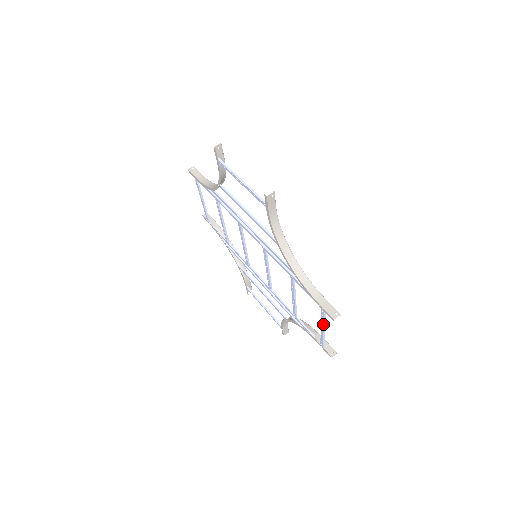
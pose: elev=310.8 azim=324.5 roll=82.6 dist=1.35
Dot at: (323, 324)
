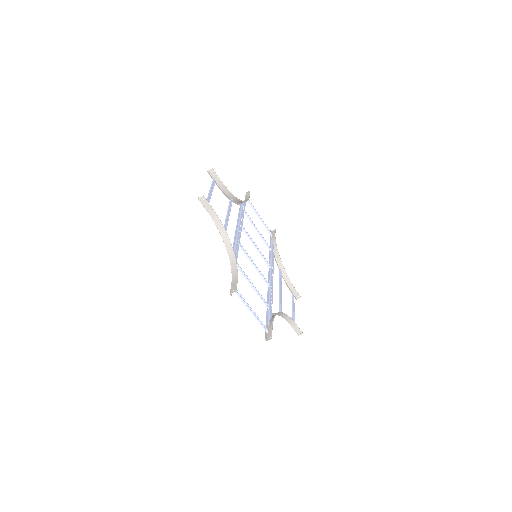
Dot at: occluded
